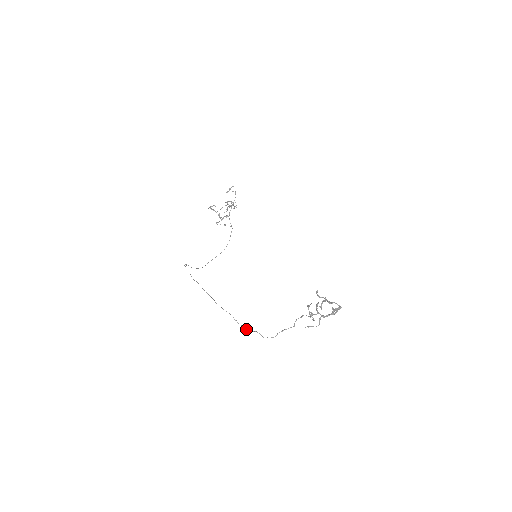
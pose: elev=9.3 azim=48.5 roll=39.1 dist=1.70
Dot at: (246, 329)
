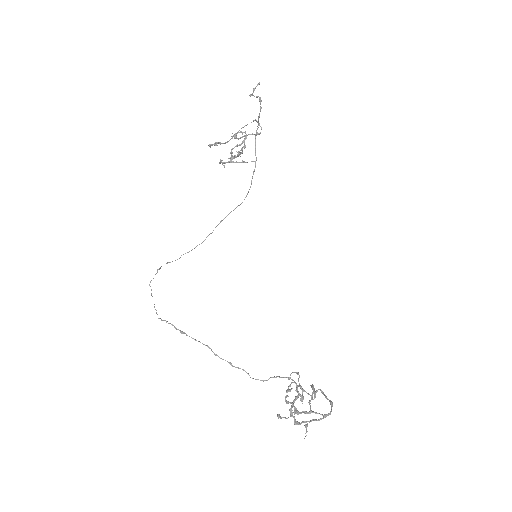
Dot at: (230, 364)
